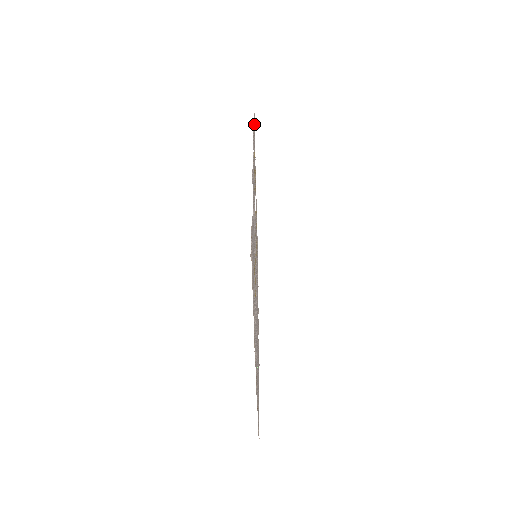
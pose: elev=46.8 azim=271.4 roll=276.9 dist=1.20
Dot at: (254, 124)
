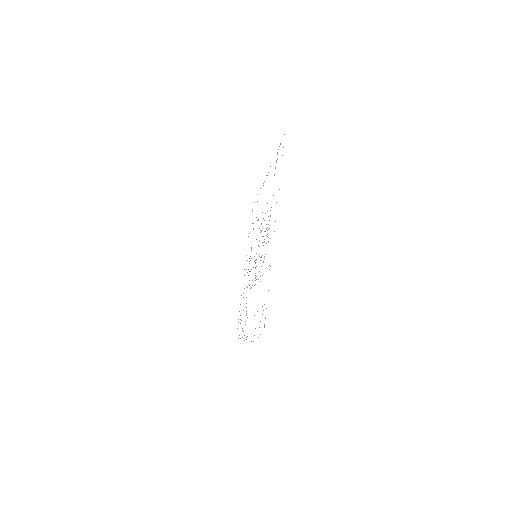
Dot at: occluded
